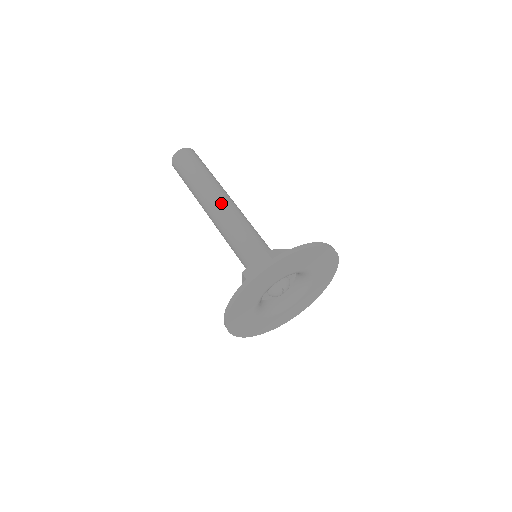
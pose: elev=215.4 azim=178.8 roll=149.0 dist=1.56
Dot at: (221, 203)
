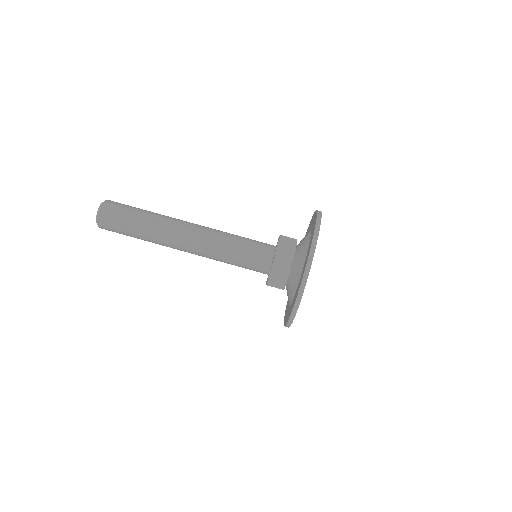
Dot at: (196, 226)
